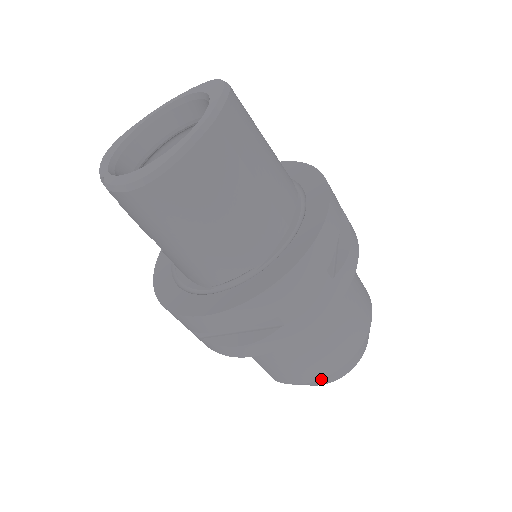
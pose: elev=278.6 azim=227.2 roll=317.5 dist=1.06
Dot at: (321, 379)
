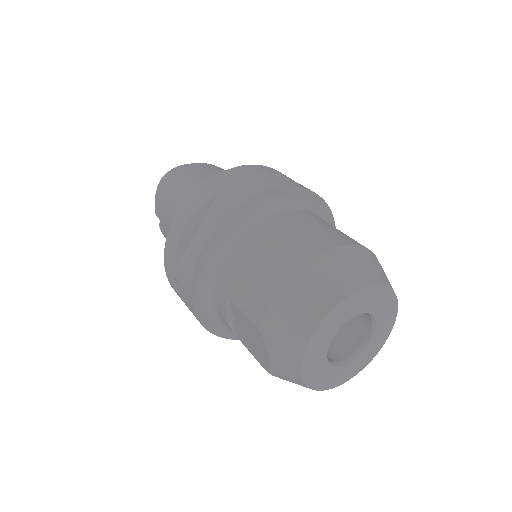
Dot at: (292, 279)
